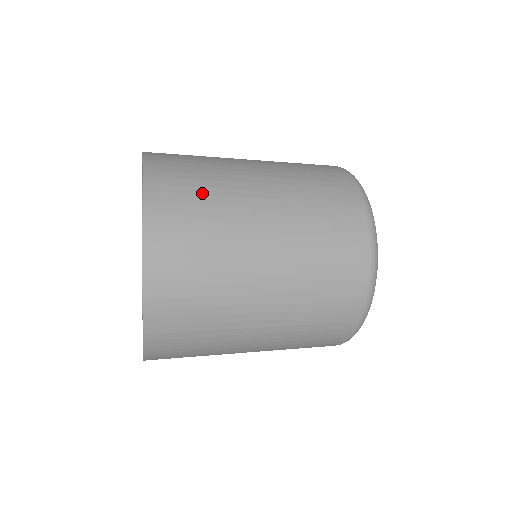
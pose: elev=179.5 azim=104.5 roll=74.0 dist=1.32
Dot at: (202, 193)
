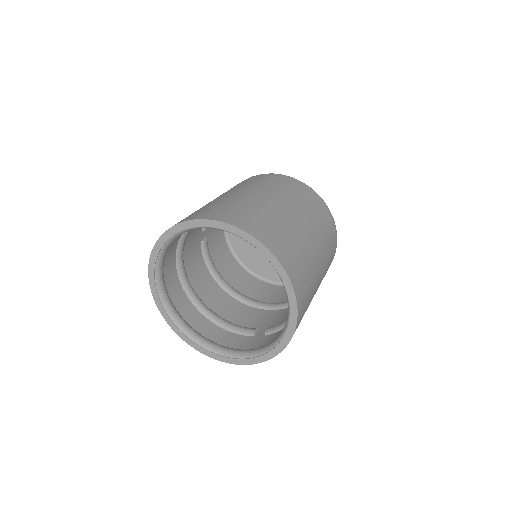
Dot at: (263, 217)
